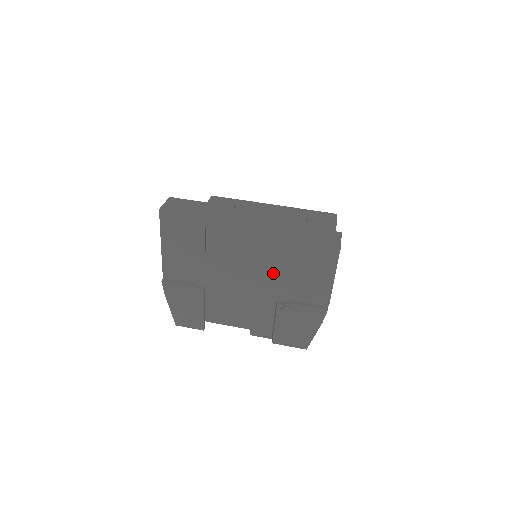
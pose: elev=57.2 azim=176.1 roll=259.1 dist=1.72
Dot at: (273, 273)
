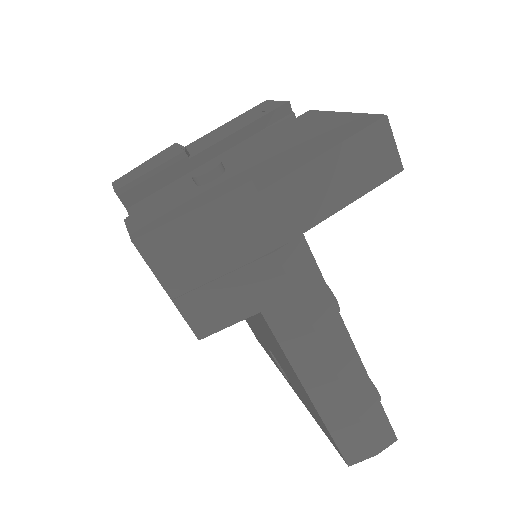
Dot at: (265, 146)
